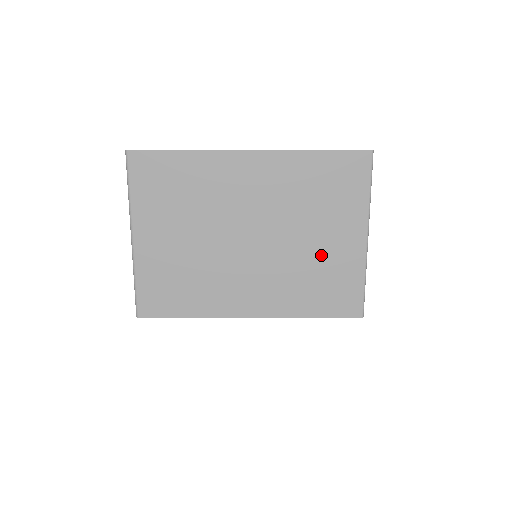
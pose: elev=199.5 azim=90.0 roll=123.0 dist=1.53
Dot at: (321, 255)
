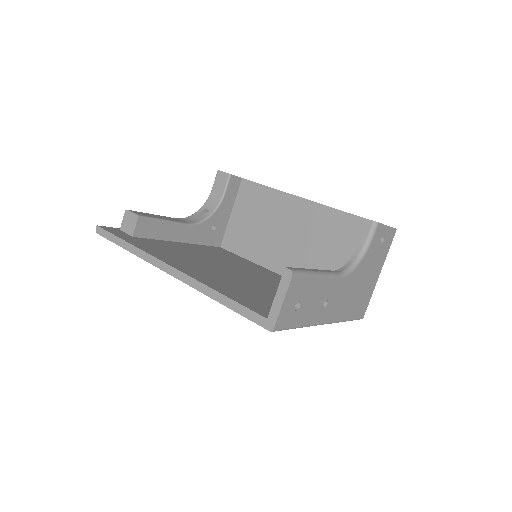
Dot at: occluded
